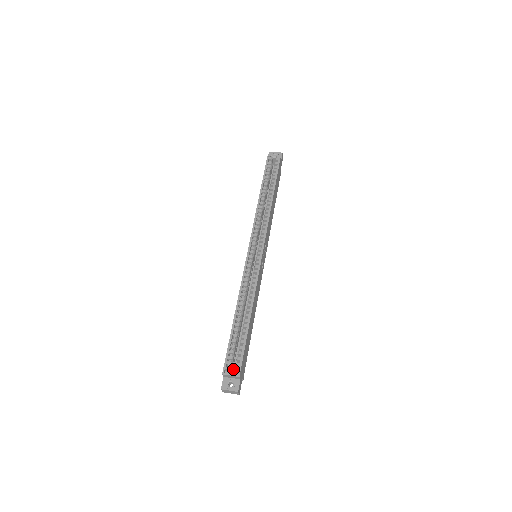
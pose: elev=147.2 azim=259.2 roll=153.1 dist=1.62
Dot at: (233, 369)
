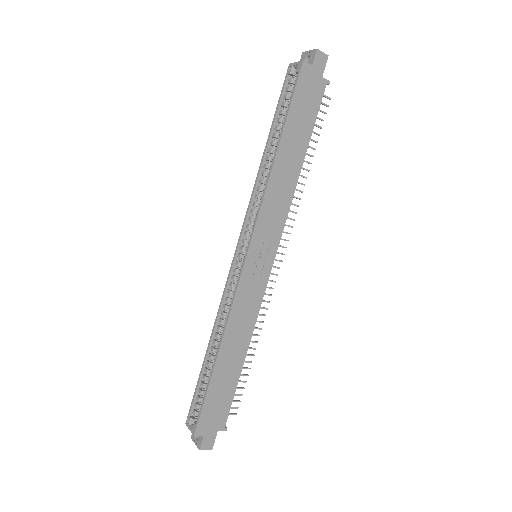
Dot at: occluded
